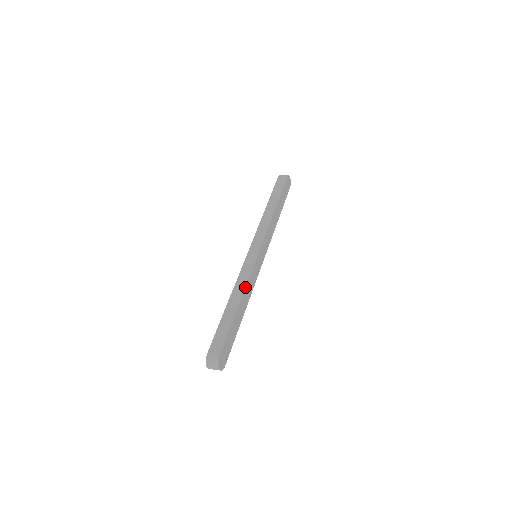
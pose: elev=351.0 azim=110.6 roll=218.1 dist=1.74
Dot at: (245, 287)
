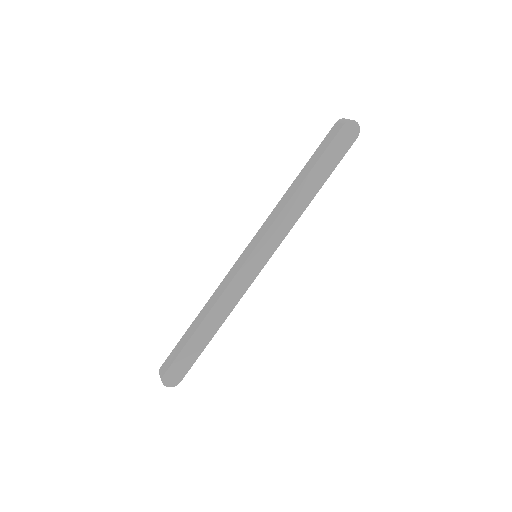
Dot at: (215, 302)
